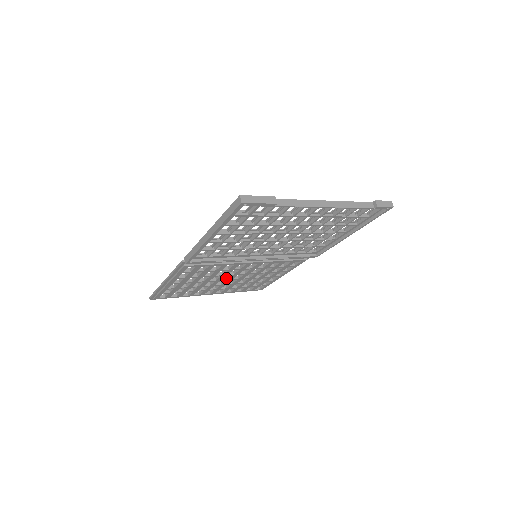
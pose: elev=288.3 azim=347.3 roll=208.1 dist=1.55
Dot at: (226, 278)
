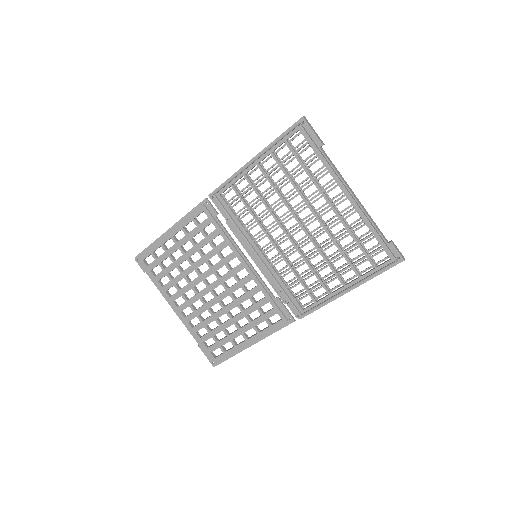
Dot at: (209, 284)
